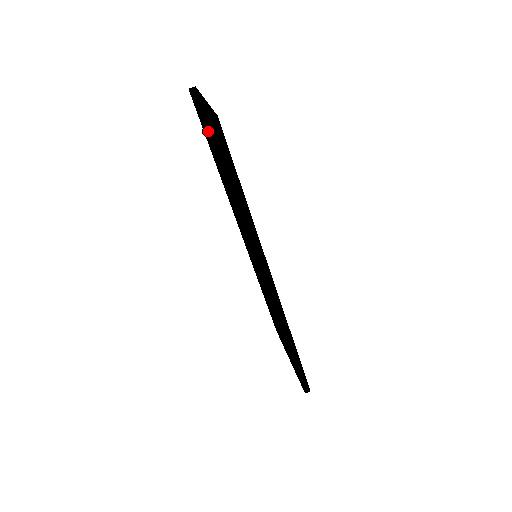
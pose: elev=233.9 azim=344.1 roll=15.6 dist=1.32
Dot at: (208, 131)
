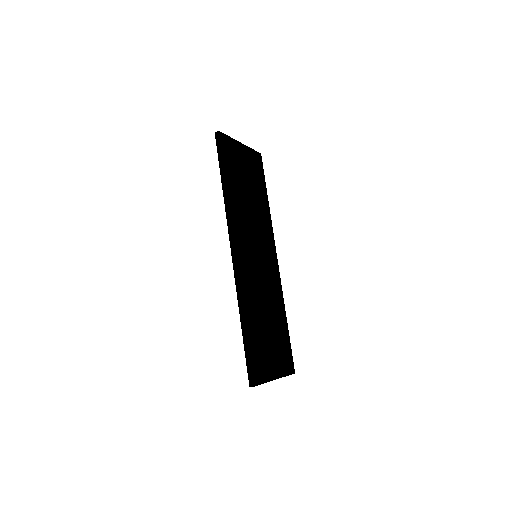
Dot at: occluded
